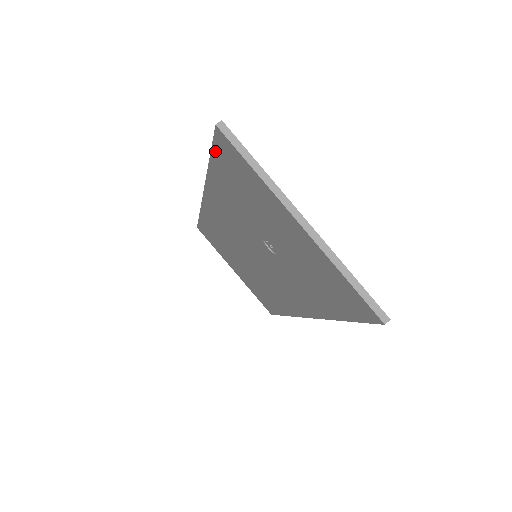
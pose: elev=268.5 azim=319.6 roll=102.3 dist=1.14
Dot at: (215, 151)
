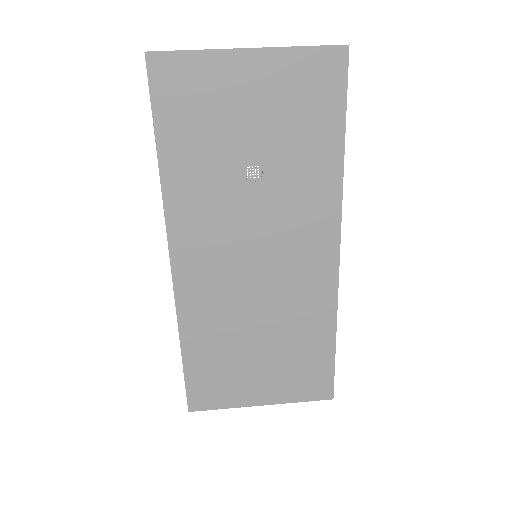
Dot at: (155, 103)
